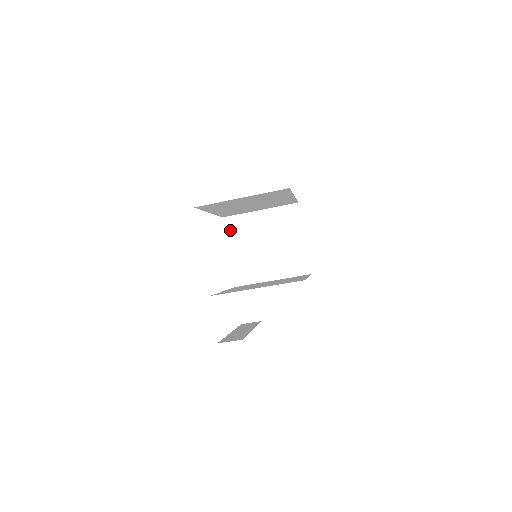
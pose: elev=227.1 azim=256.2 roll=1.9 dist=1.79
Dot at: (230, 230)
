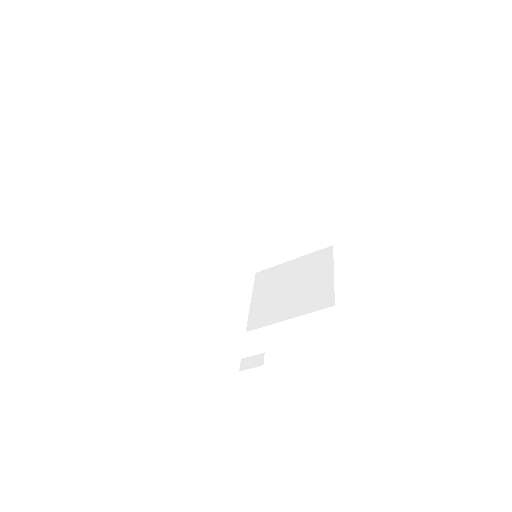
Dot at: (259, 281)
